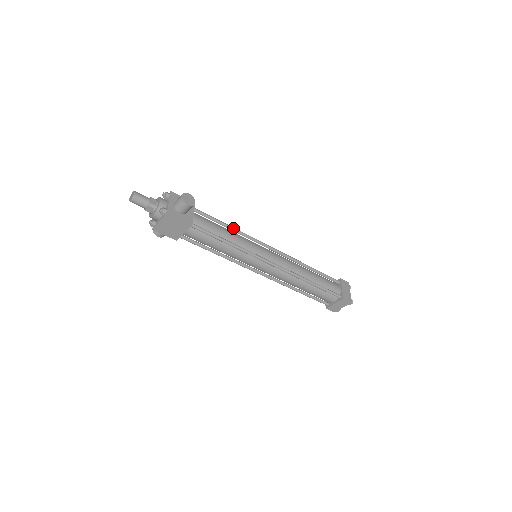
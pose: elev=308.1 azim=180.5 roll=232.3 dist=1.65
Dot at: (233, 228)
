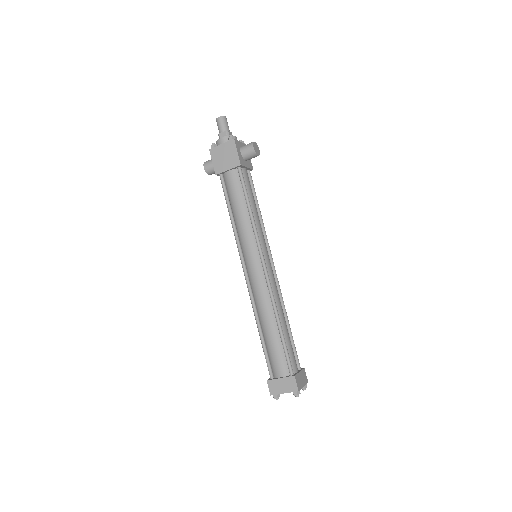
Dot at: (261, 215)
